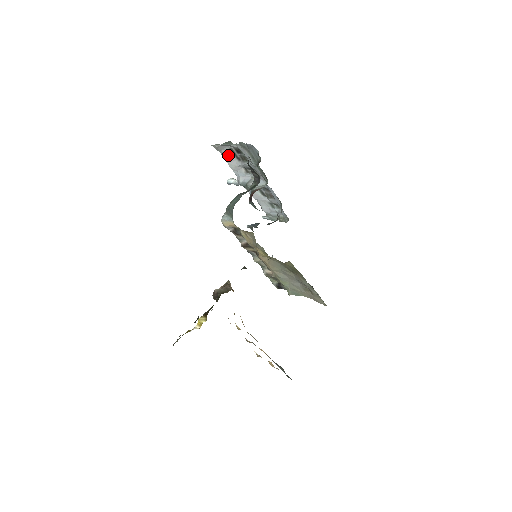
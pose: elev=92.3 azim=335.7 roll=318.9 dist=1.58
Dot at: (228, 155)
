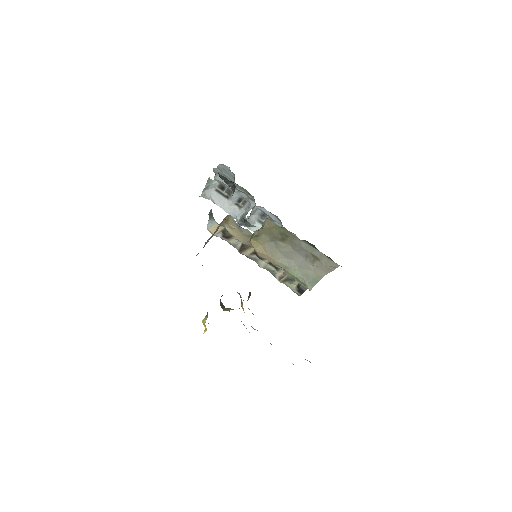
Dot at: (218, 199)
